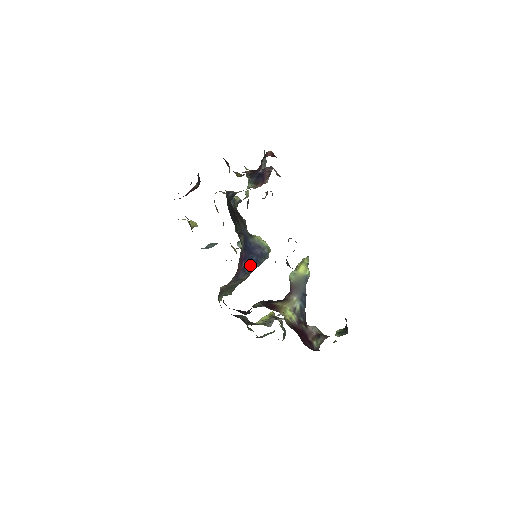
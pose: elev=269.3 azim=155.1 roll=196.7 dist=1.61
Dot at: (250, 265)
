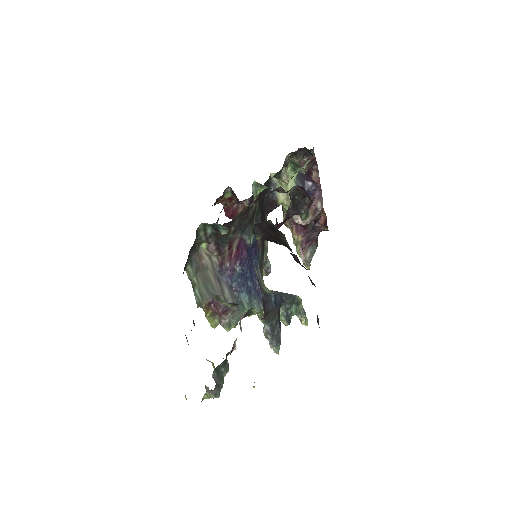
Dot at: (241, 283)
